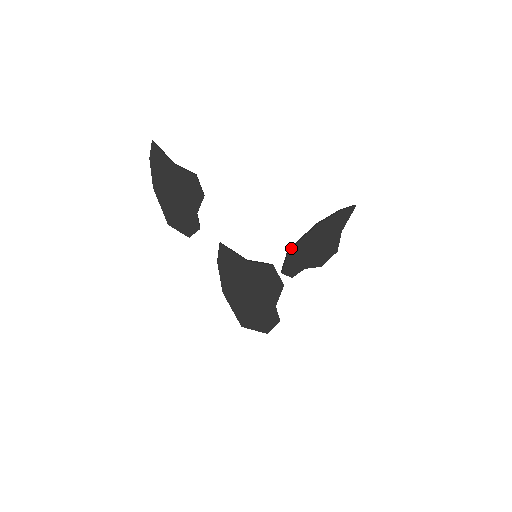
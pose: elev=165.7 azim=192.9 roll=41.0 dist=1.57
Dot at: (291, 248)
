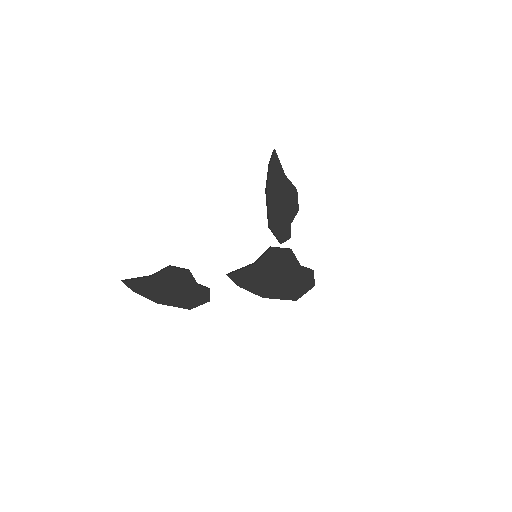
Dot at: (269, 224)
